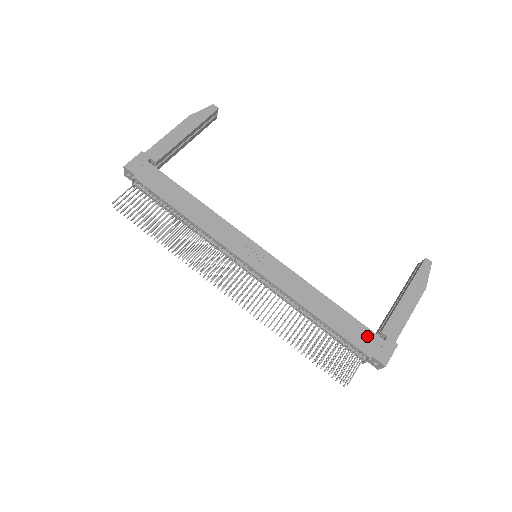
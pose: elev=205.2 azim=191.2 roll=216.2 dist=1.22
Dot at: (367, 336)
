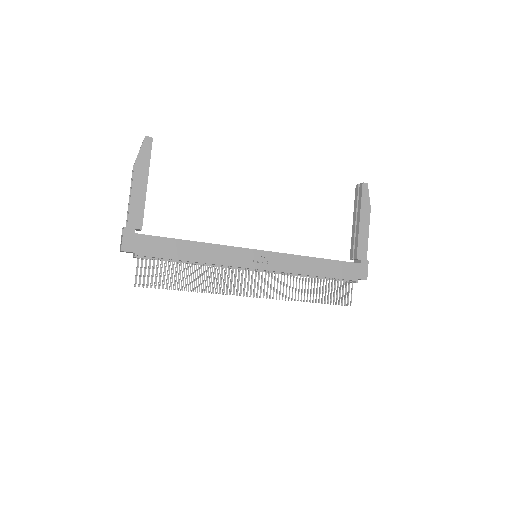
Dot at: (350, 268)
